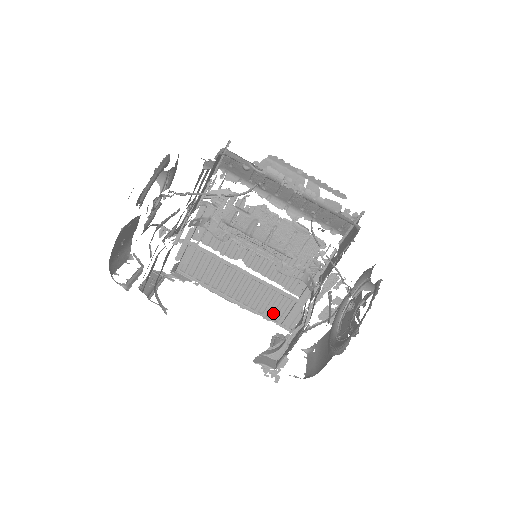
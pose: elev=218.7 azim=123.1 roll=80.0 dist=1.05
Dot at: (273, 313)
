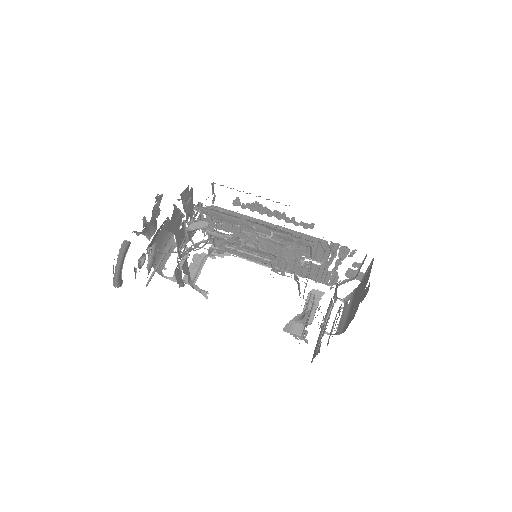
Dot at: (305, 273)
